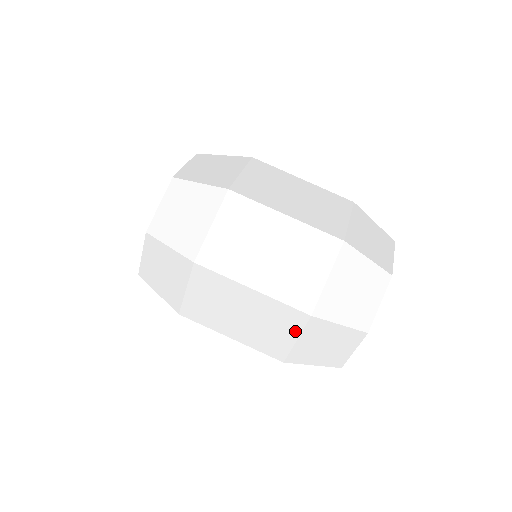
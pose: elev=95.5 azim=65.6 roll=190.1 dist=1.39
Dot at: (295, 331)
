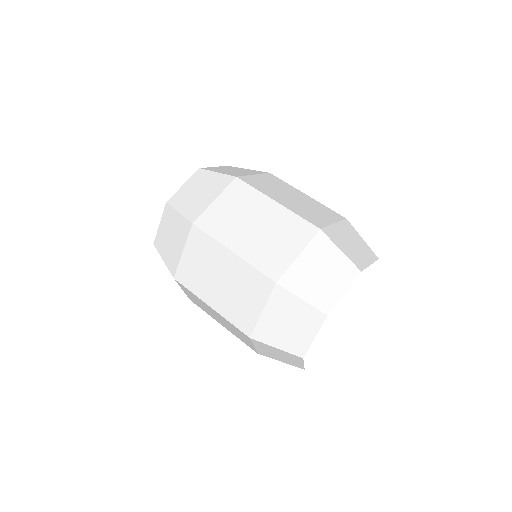
Dot at: (262, 300)
